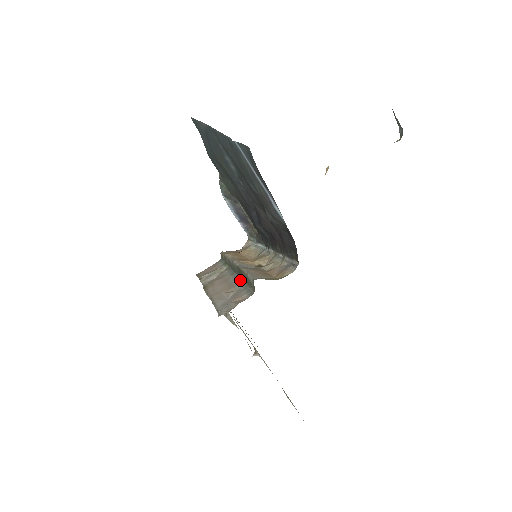
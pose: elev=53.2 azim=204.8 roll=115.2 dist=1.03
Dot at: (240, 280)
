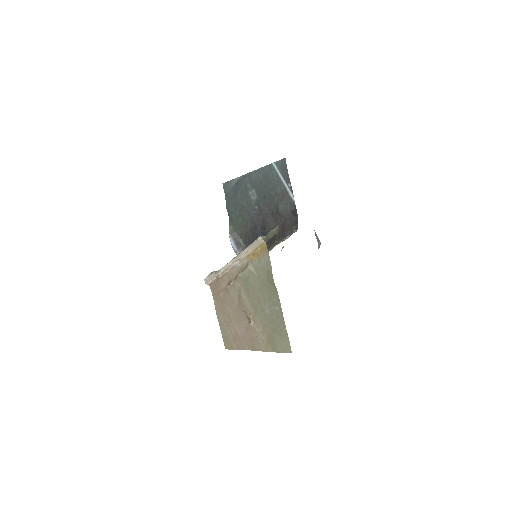
Dot at: occluded
